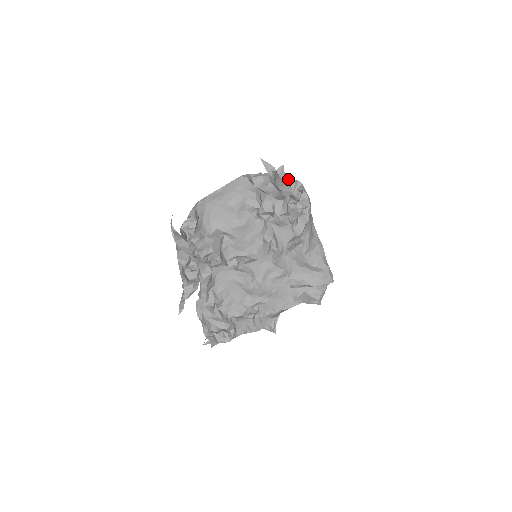
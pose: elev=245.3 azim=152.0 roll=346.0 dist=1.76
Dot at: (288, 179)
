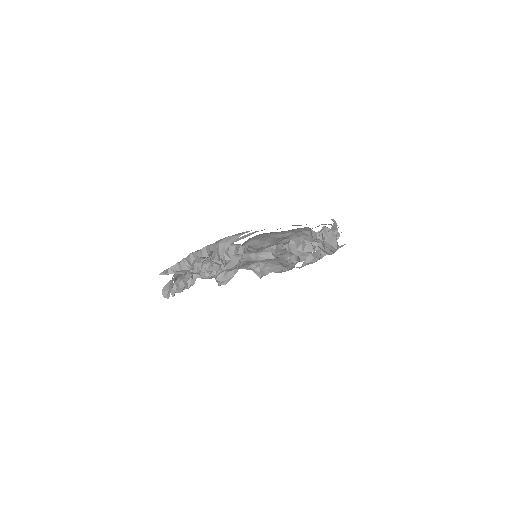
Dot at: (336, 235)
